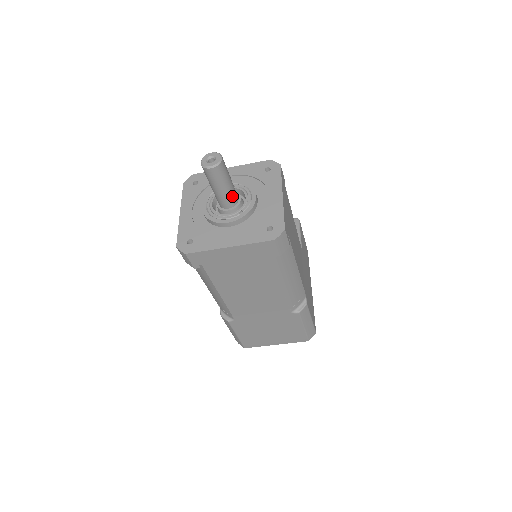
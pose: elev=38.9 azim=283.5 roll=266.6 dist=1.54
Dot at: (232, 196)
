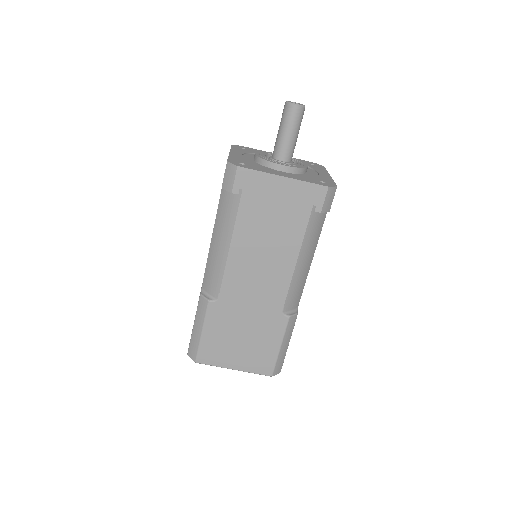
Dot at: (292, 150)
